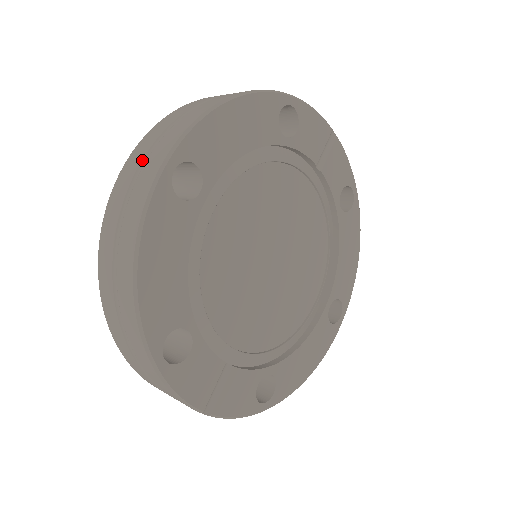
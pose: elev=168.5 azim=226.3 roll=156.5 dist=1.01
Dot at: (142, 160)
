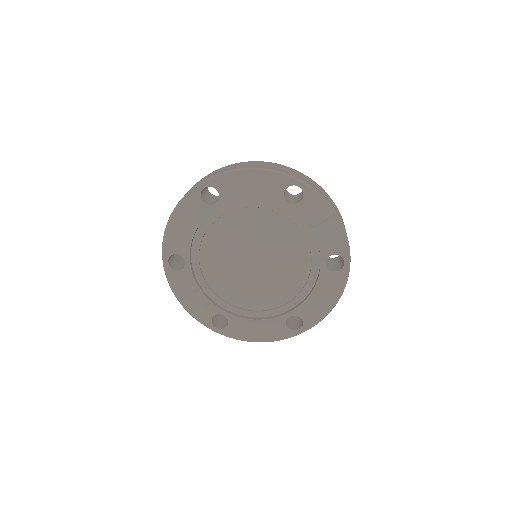
Dot at: occluded
